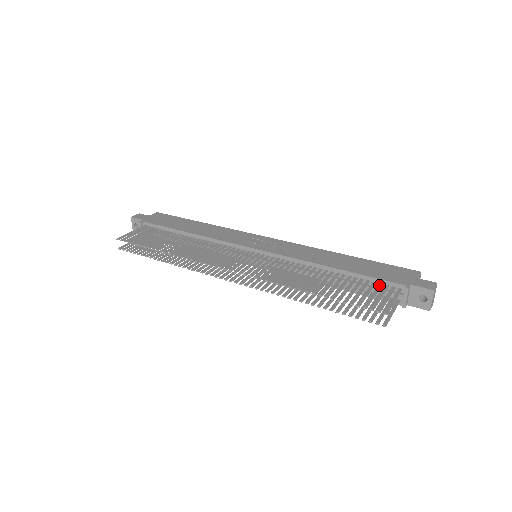
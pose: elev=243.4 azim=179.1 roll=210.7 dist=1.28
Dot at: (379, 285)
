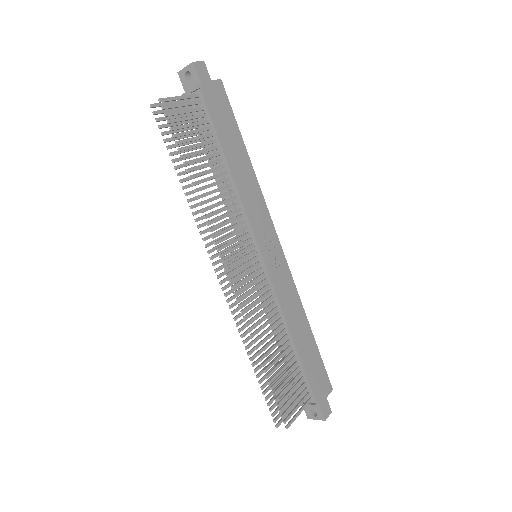
Dot at: (304, 385)
